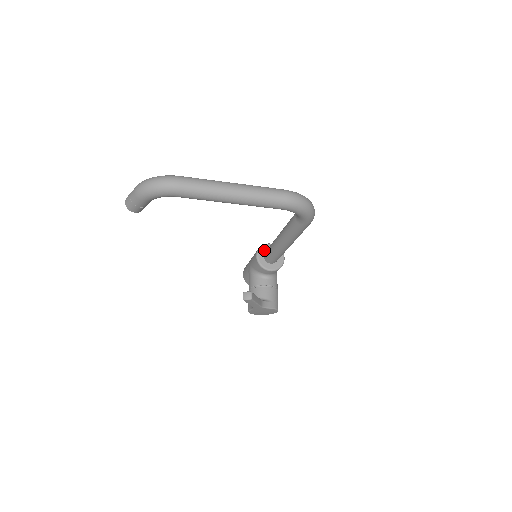
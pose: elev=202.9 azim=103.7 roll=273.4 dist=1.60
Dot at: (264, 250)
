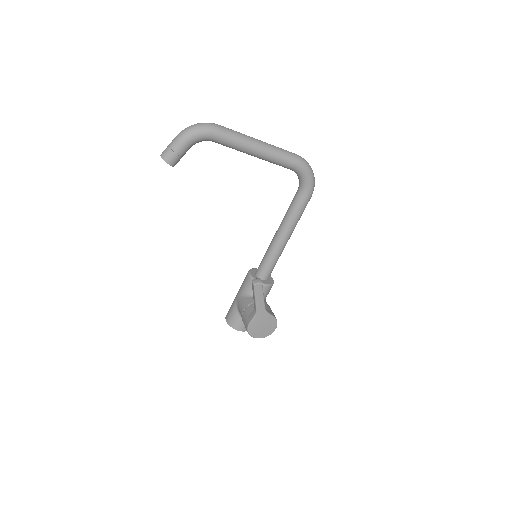
Dot at: (254, 271)
